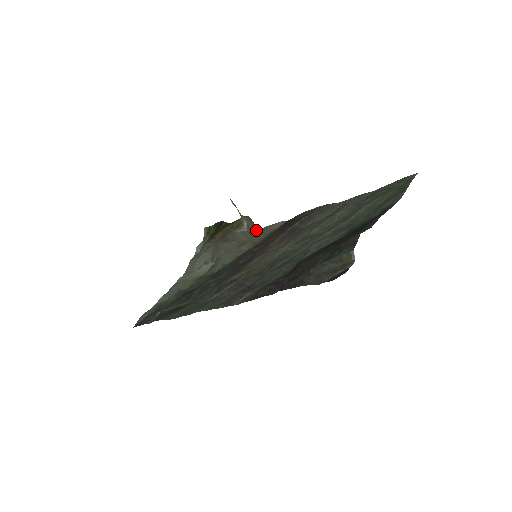
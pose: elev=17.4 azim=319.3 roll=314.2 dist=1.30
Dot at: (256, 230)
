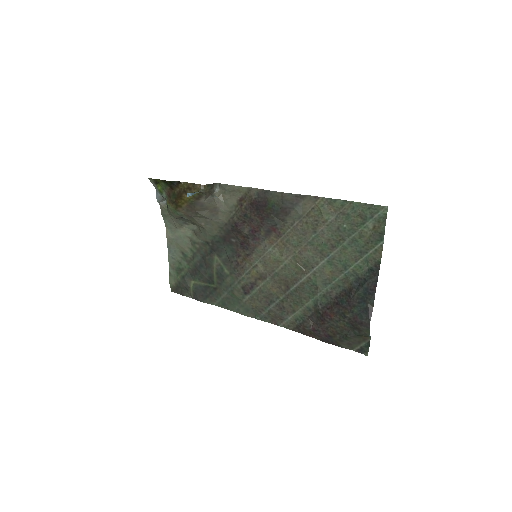
Dot at: (215, 186)
